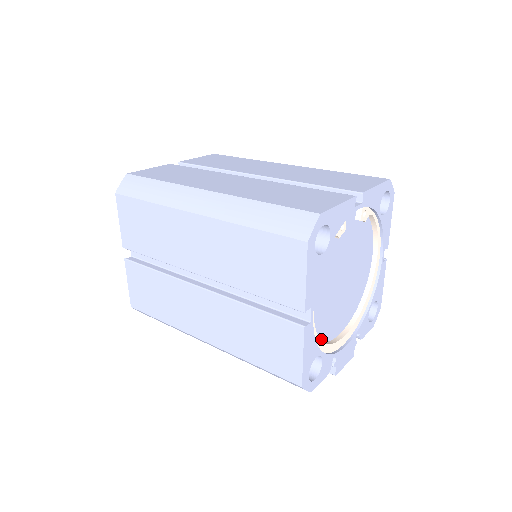
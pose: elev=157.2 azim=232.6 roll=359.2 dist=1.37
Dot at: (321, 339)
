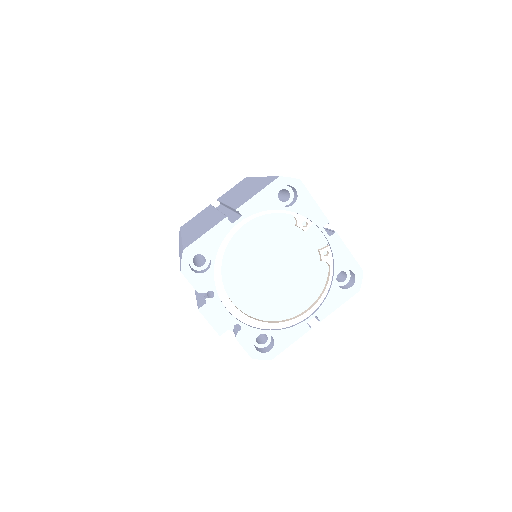
Dot at: (223, 270)
